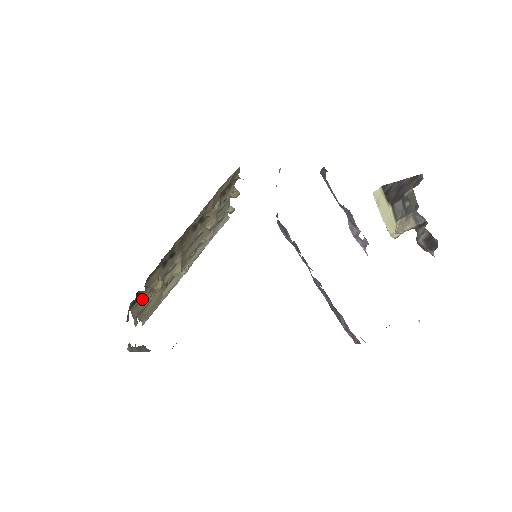
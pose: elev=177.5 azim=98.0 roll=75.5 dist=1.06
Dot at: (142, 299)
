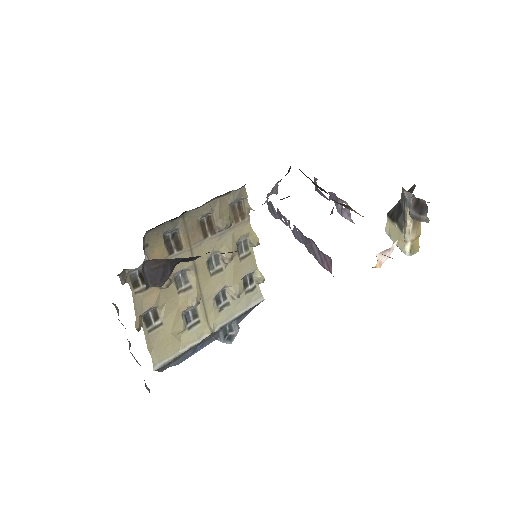
Dot at: (146, 290)
